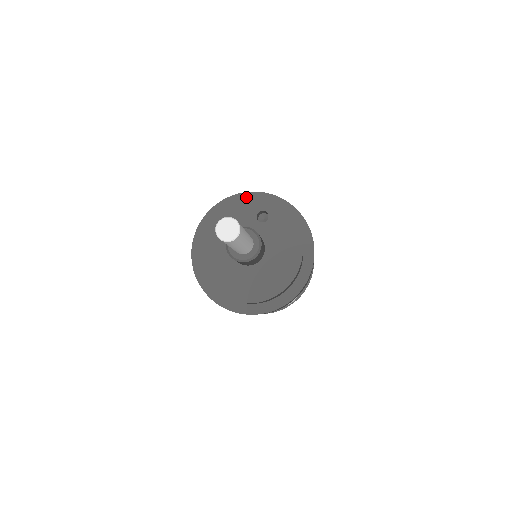
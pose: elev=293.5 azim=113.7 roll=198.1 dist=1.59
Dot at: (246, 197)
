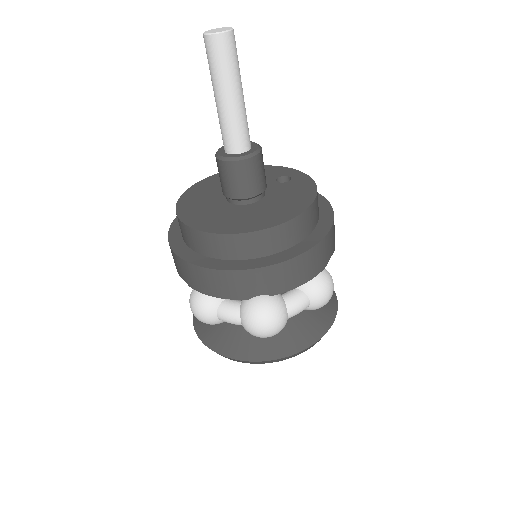
Dot at: (279, 166)
